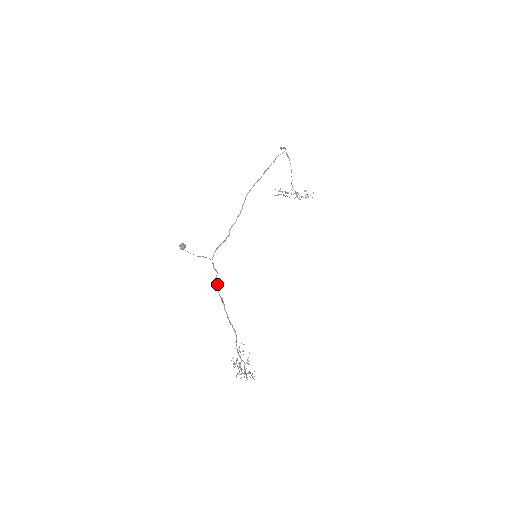
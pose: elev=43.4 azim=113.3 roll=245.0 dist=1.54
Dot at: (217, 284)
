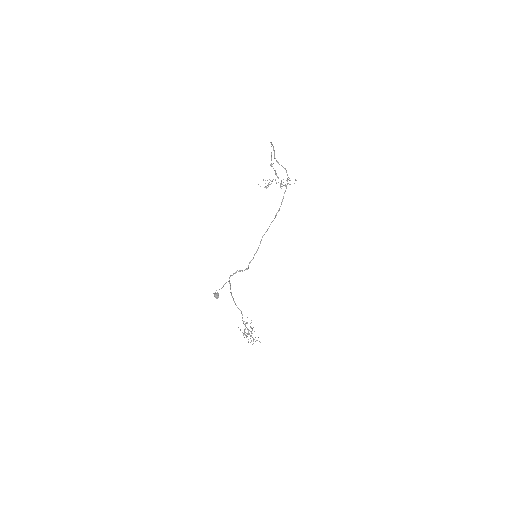
Dot at: occluded
